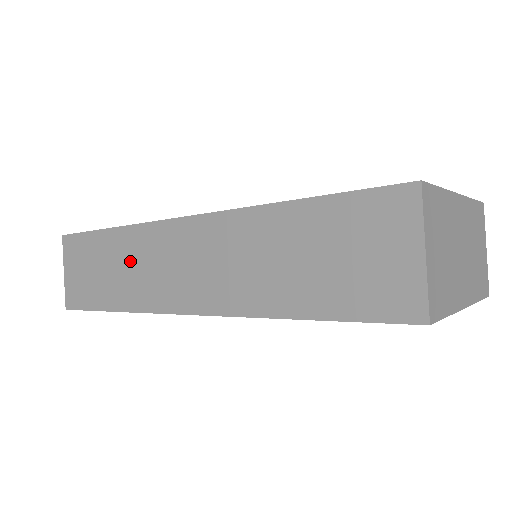
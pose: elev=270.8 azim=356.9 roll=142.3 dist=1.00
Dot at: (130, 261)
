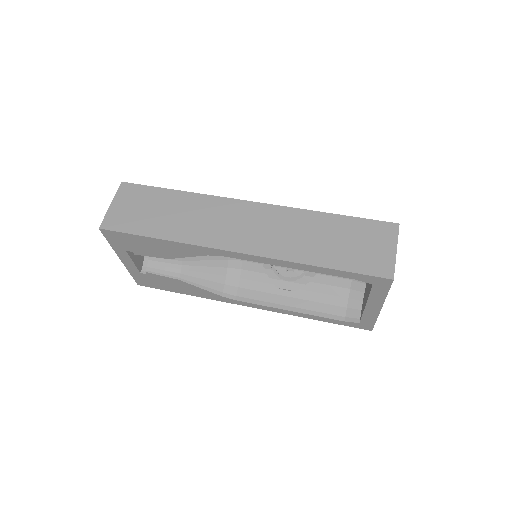
Dot at: (193, 213)
